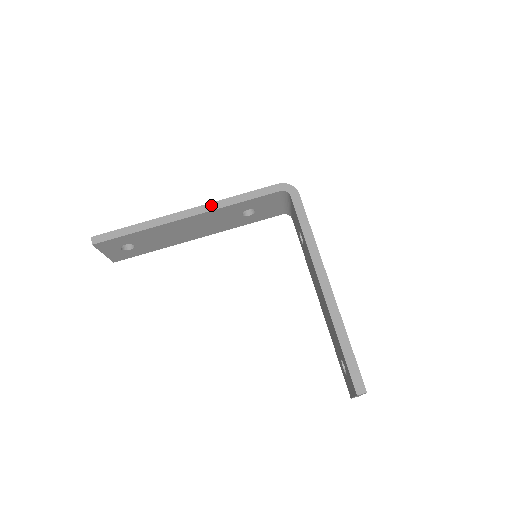
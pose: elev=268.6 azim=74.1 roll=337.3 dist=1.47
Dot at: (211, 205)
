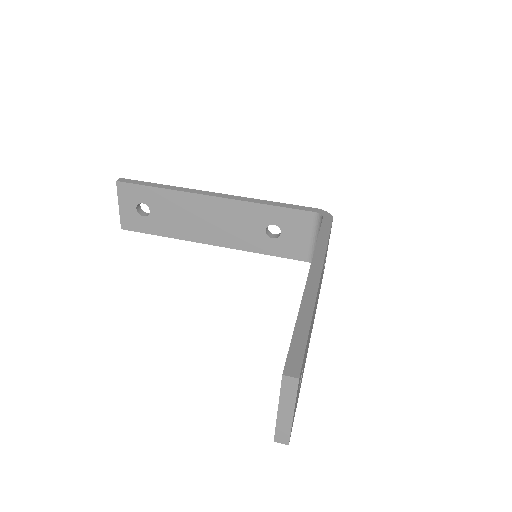
Dot at: (241, 197)
